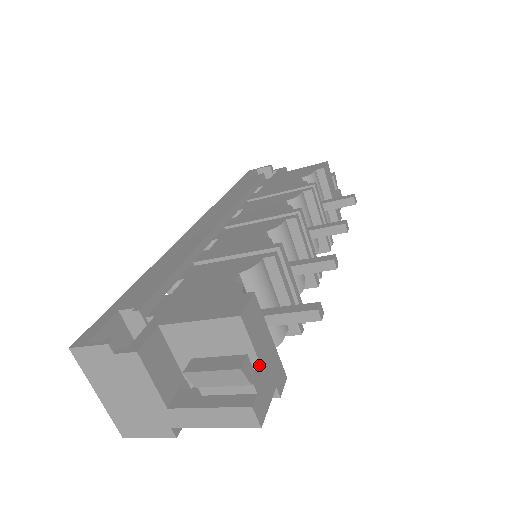
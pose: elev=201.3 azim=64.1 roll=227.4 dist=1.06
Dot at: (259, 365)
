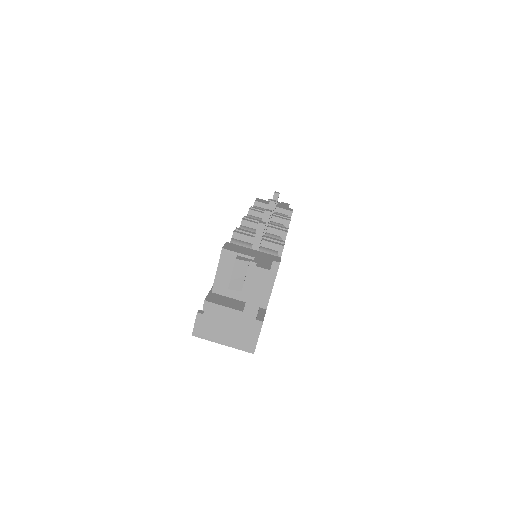
Dot at: (252, 258)
